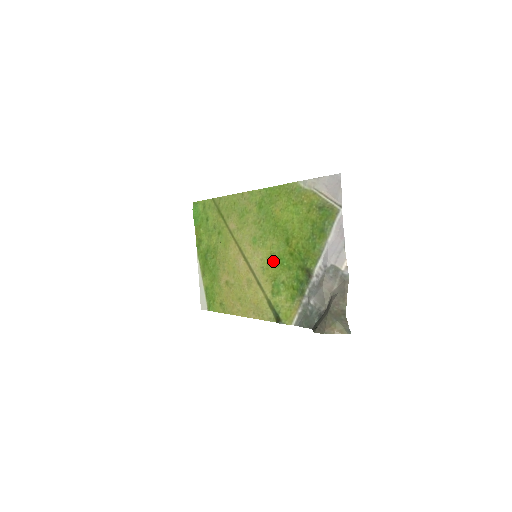
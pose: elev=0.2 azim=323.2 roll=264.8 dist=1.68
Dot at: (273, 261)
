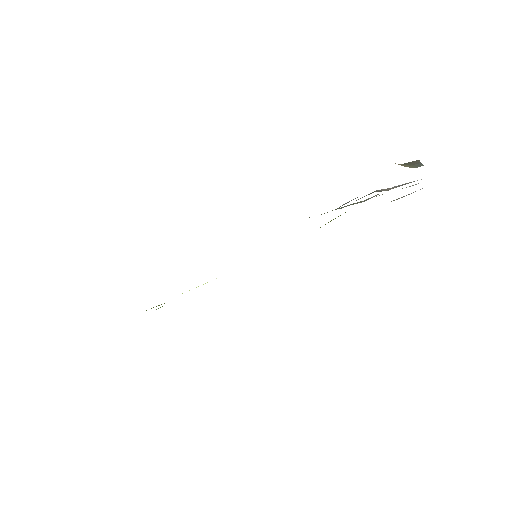
Dot at: occluded
